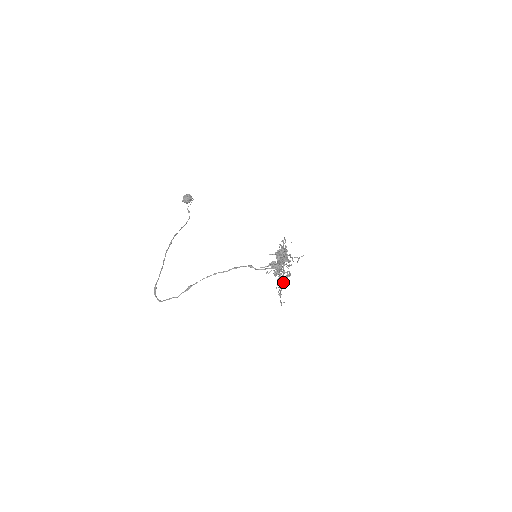
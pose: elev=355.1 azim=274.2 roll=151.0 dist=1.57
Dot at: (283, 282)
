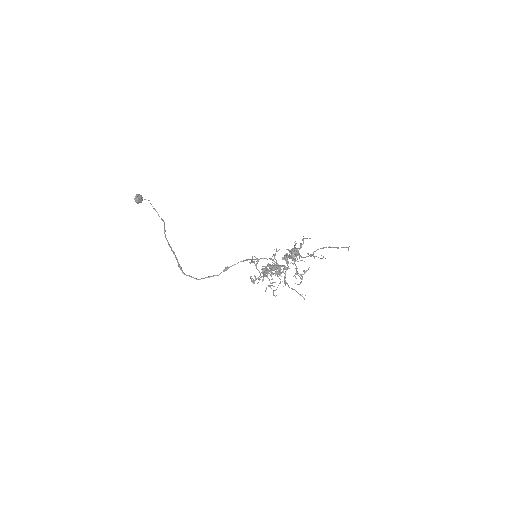
Dot at: occluded
